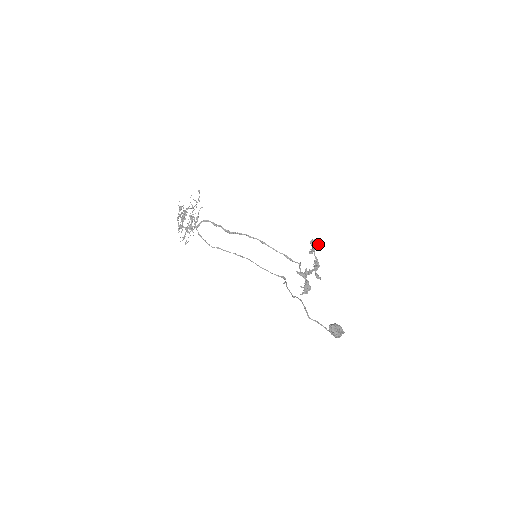
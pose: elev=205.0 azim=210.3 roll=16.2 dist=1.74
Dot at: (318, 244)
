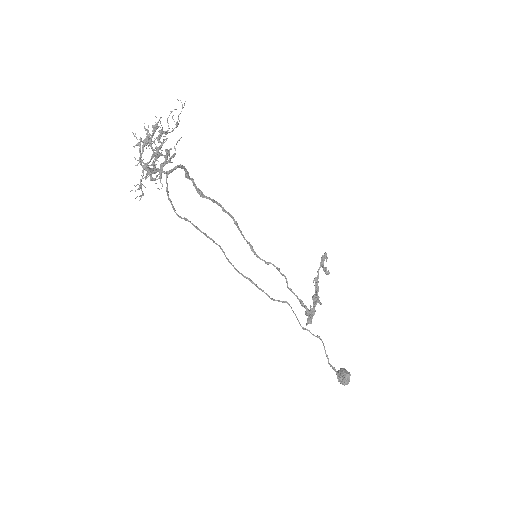
Dot at: occluded
